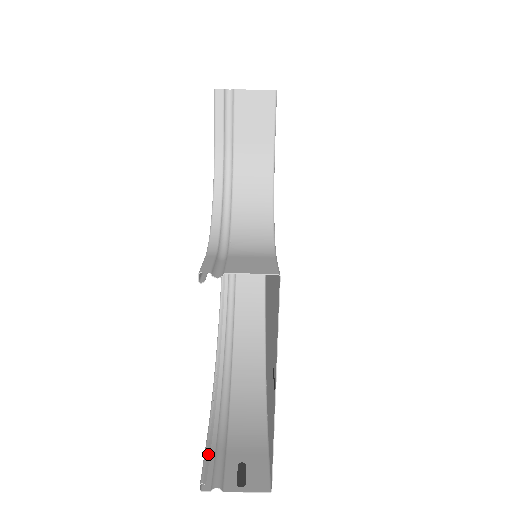
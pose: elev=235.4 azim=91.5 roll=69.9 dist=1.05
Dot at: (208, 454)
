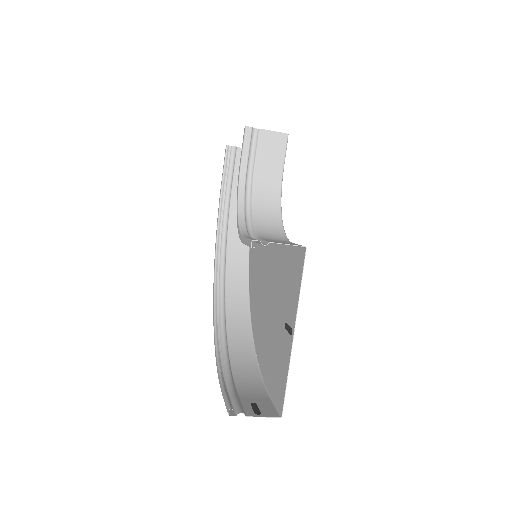
Dot at: (228, 395)
